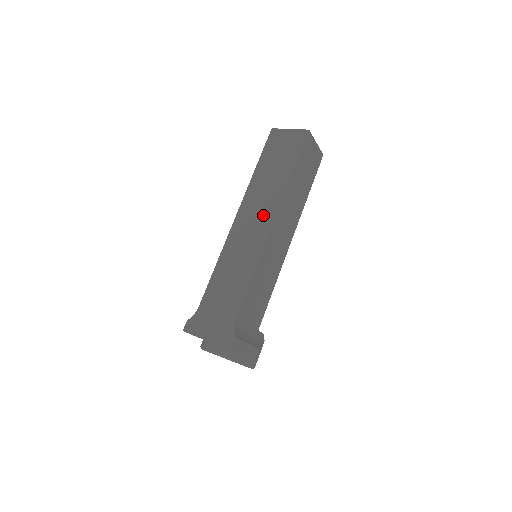
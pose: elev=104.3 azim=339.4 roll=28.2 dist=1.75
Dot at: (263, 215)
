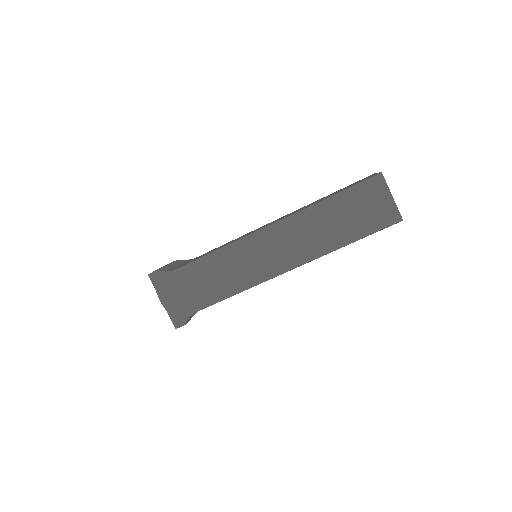
Dot at: (290, 254)
